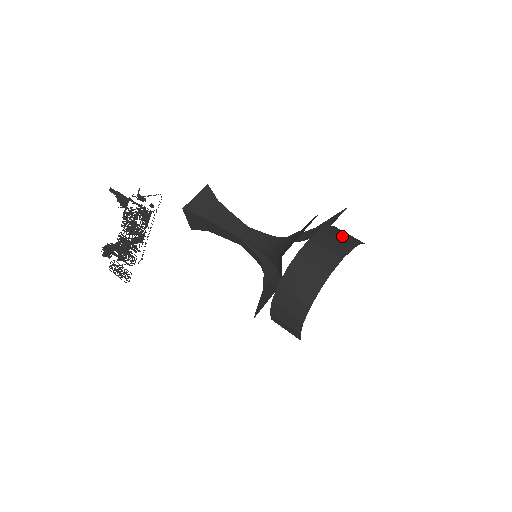
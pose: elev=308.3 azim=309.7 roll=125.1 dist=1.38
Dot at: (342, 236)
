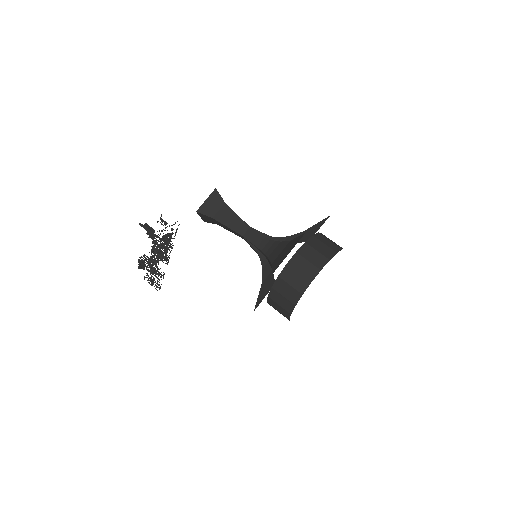
Dot at: (322, 247)
